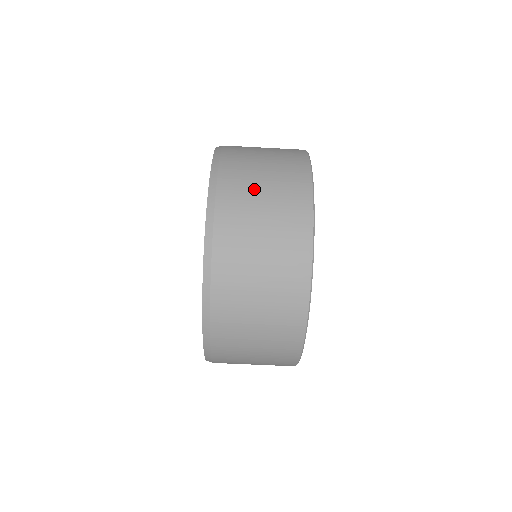
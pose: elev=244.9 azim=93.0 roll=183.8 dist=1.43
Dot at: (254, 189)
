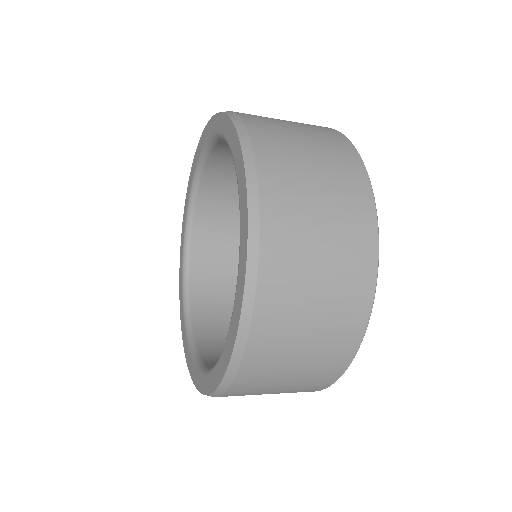
Dot at: (303, 306)
